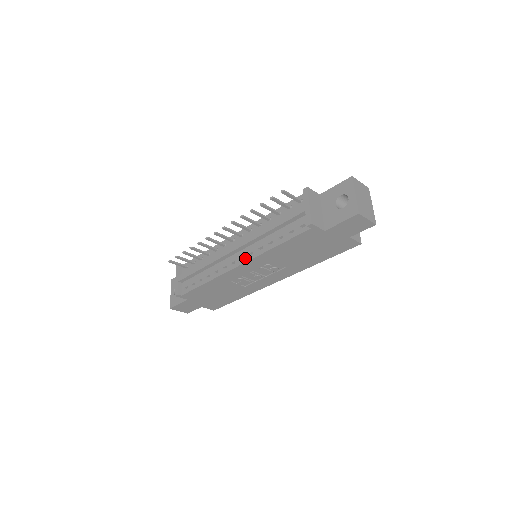
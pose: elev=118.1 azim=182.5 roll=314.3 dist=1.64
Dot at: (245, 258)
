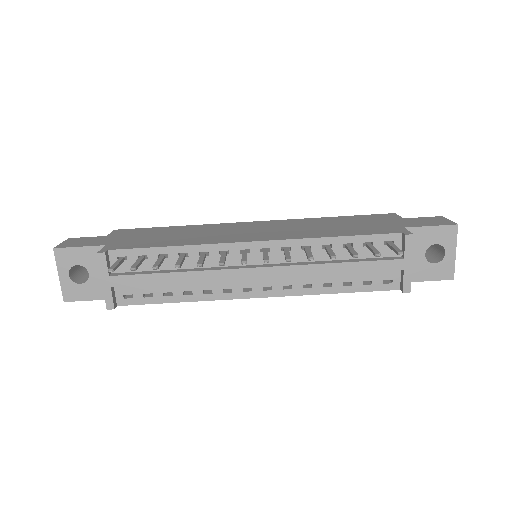
Dot at: (275, 291)
